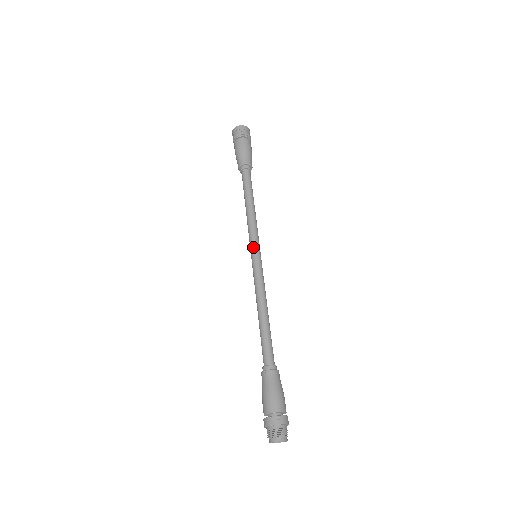
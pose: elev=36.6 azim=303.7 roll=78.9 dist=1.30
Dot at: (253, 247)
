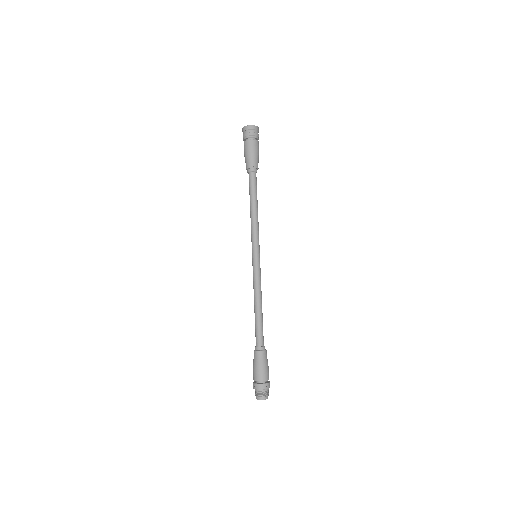
Dot at: (257, 249)
